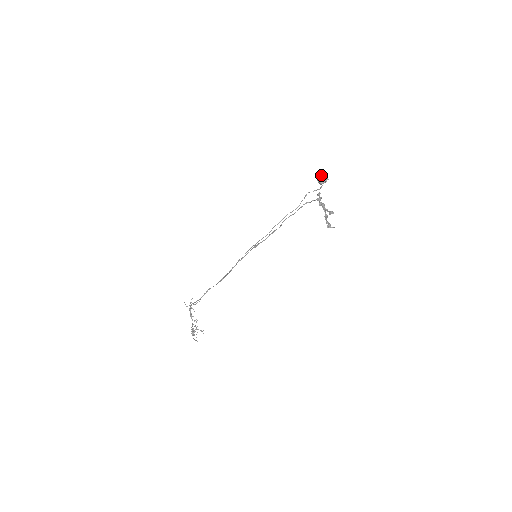
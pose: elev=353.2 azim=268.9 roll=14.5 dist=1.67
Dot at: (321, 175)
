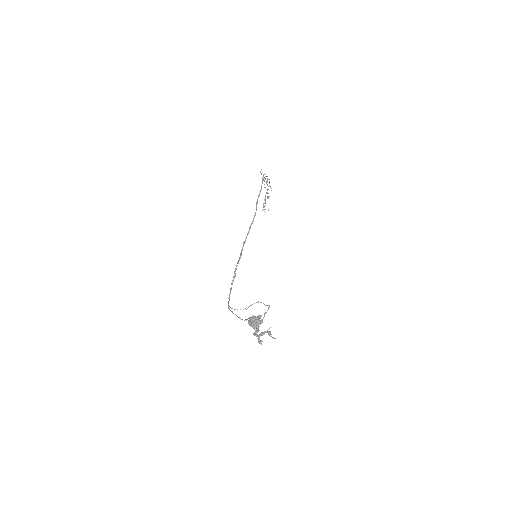
Dot at: (252, 319)
